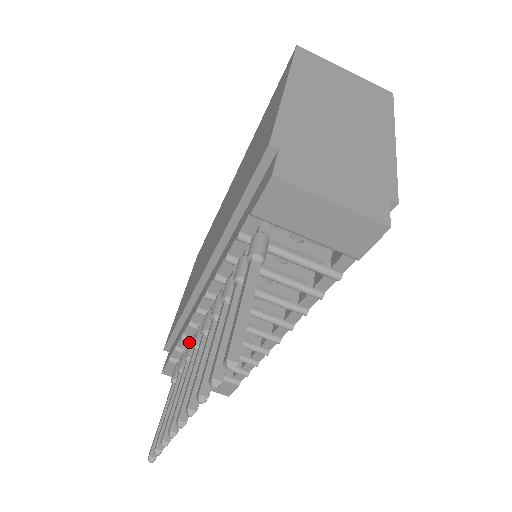
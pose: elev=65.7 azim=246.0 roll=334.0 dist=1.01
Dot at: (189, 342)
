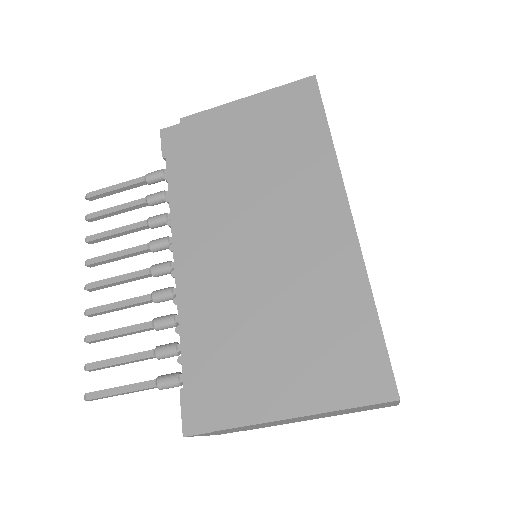
Dot at: (163, 217)
